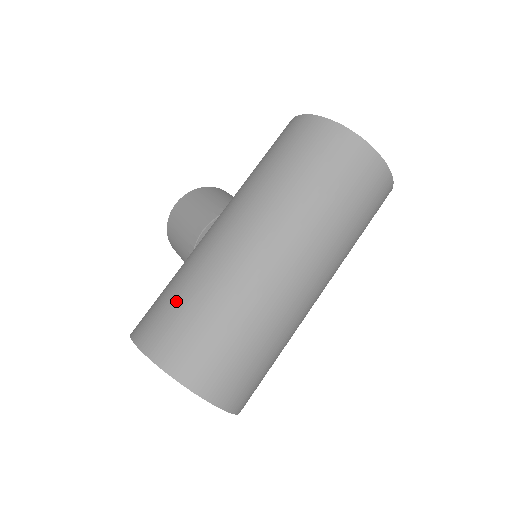
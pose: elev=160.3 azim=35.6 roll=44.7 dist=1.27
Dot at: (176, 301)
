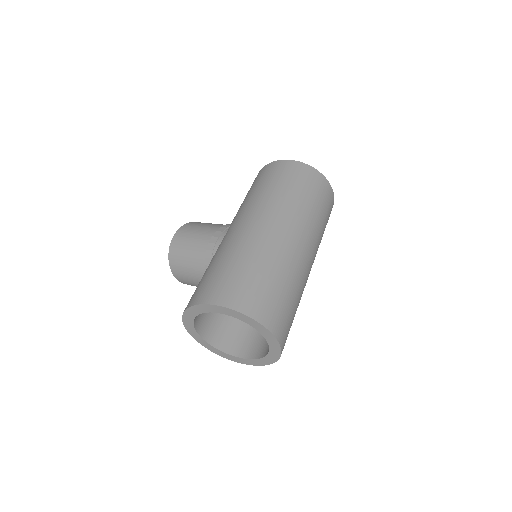
Dot at: (230, 270)
